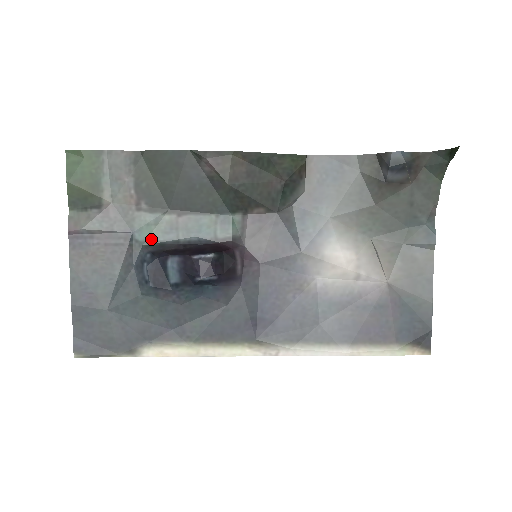
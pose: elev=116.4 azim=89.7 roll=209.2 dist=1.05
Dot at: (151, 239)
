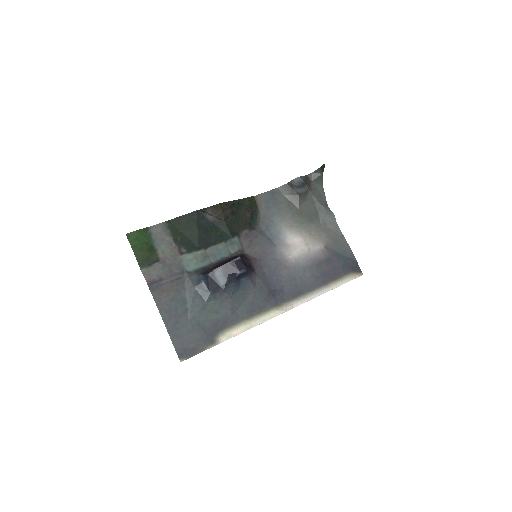
Dot at: (196, 268)
